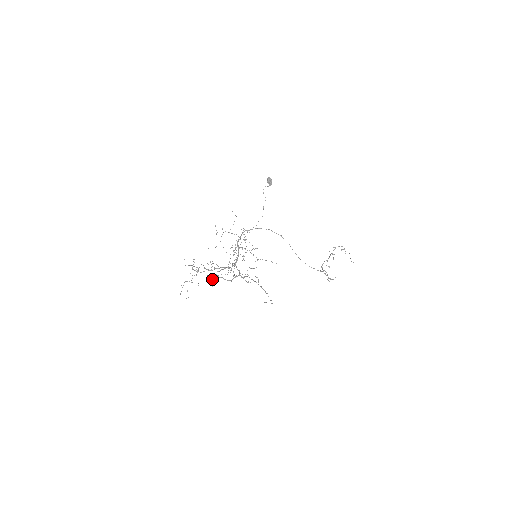
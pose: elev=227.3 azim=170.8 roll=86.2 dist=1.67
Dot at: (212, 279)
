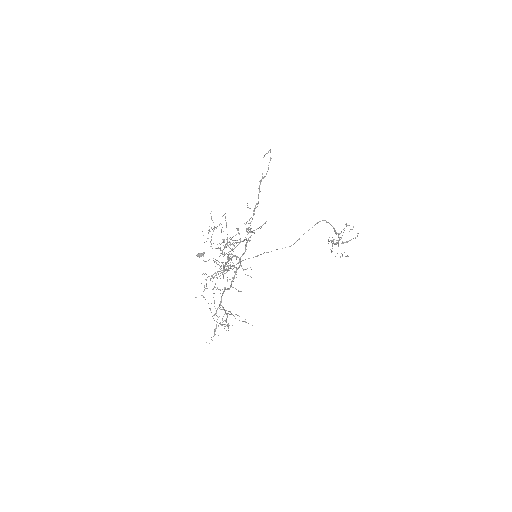
Dot at: occluded
